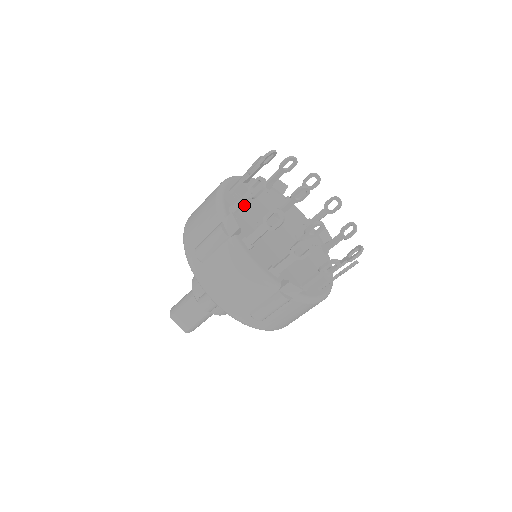
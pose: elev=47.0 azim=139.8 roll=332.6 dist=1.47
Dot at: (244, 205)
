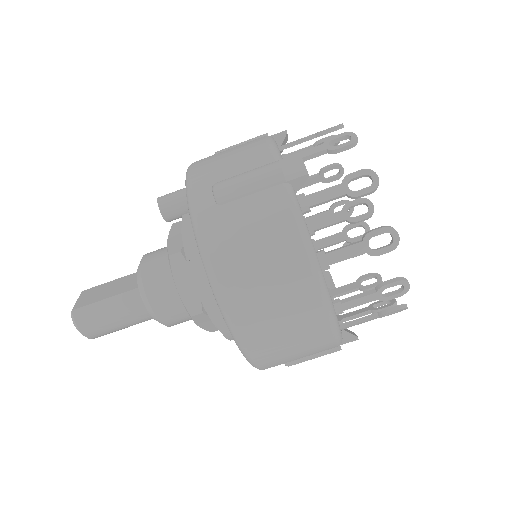
Dot at: occluded
